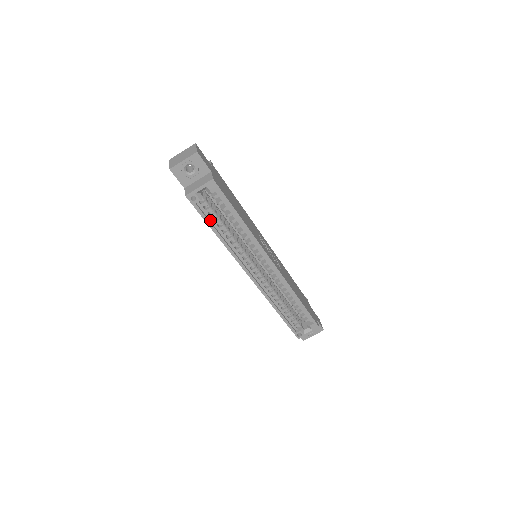
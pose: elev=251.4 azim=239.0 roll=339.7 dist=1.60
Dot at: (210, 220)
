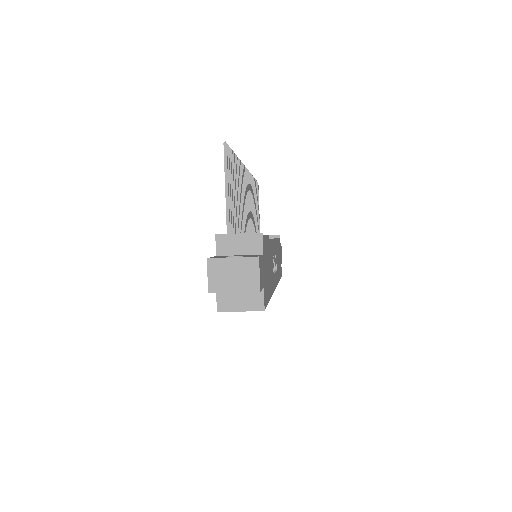
Dot at: occluded
